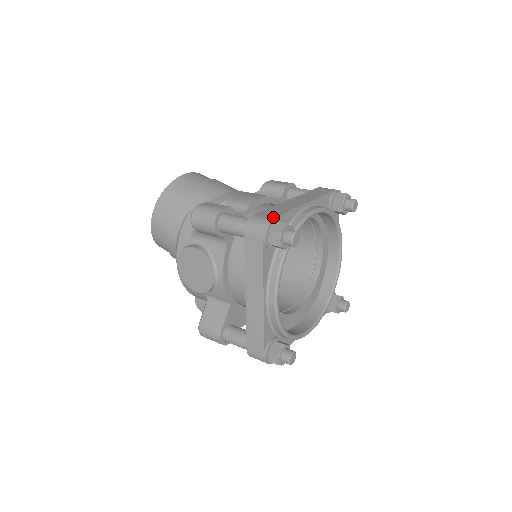
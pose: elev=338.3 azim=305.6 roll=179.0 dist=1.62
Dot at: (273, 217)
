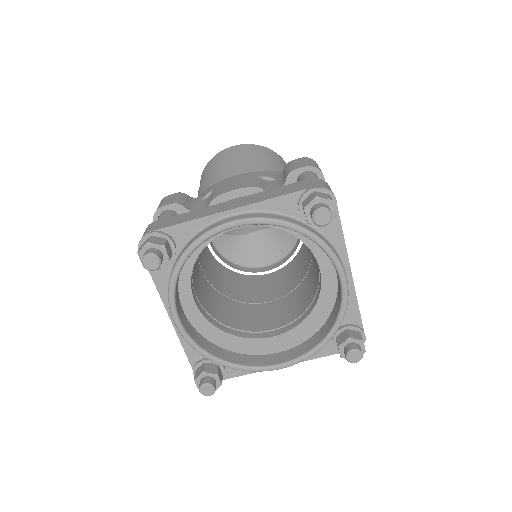
Dot at: (155, 229)
